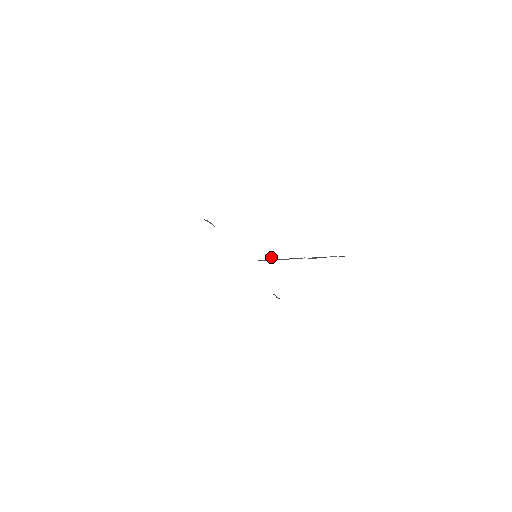
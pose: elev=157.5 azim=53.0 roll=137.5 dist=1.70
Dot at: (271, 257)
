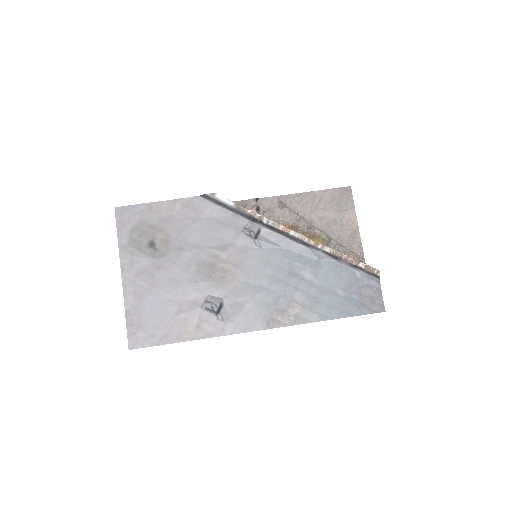
Dot at: (259, 234)
